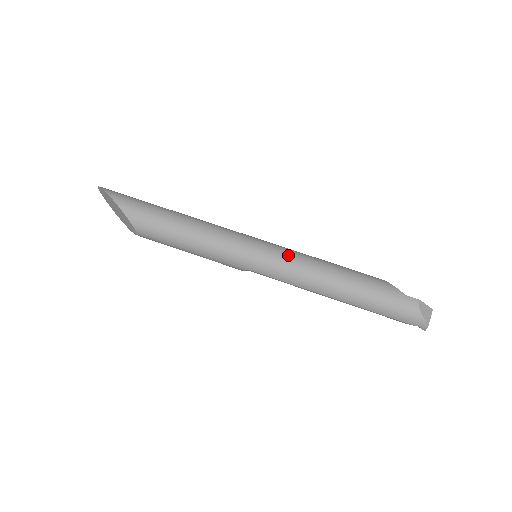
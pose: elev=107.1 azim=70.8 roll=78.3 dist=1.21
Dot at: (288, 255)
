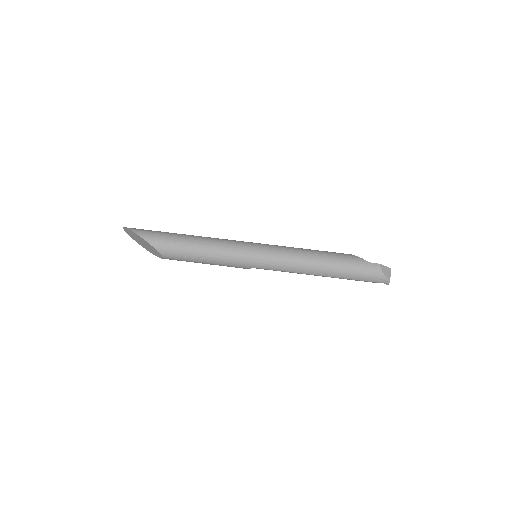
Dot at: (280, 251)
